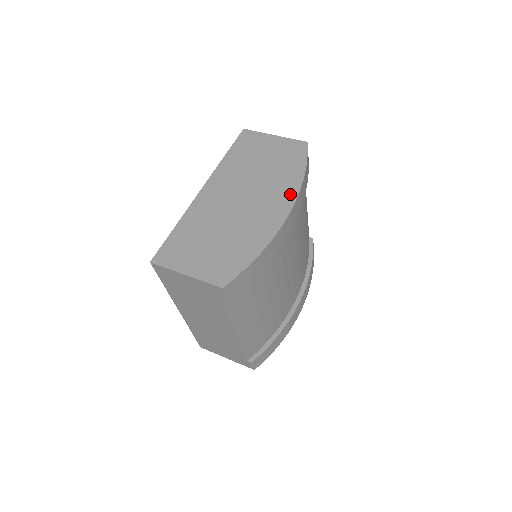
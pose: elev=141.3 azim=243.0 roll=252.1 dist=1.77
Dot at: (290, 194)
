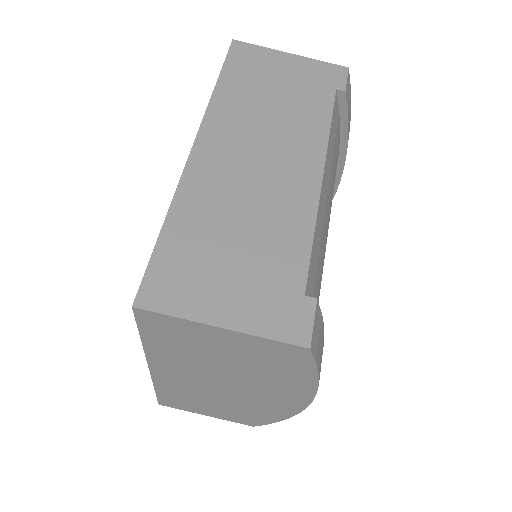
Dot at: (300, 397)
